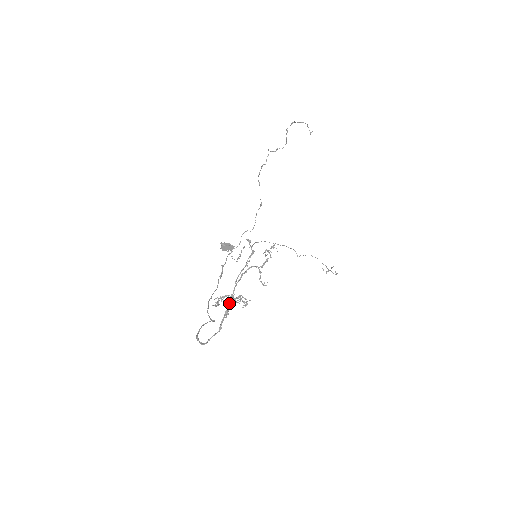
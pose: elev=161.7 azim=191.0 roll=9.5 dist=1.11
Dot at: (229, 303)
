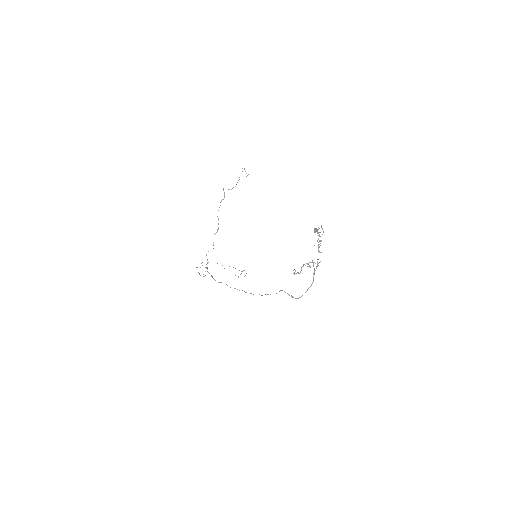
Dot at: (313, 266)
